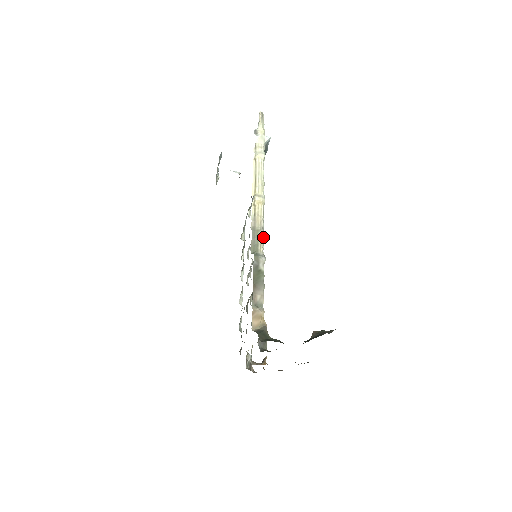
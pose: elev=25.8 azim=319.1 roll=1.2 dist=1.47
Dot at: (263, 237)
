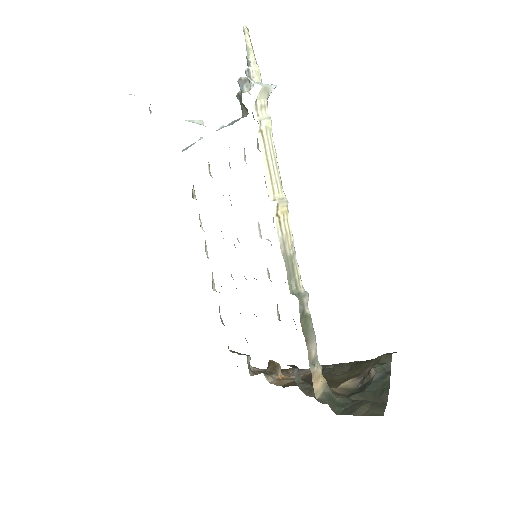
Dot at: occluded
